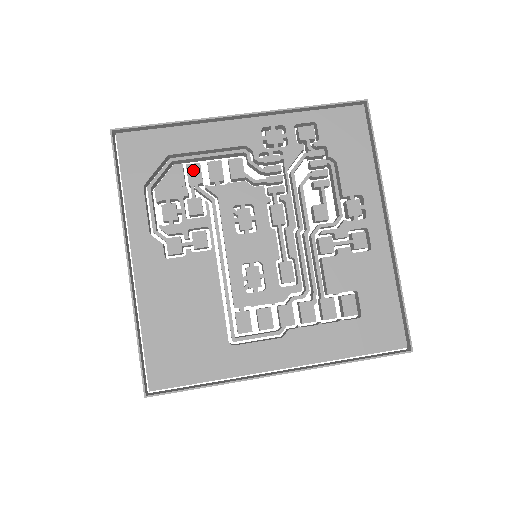
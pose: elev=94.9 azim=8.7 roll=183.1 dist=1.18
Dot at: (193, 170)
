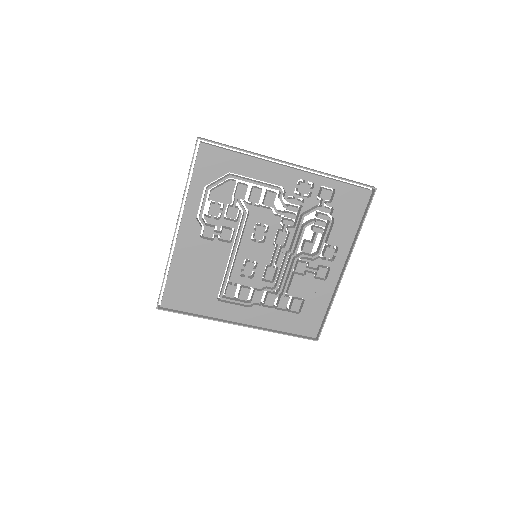
Dot at: (241, 189)
